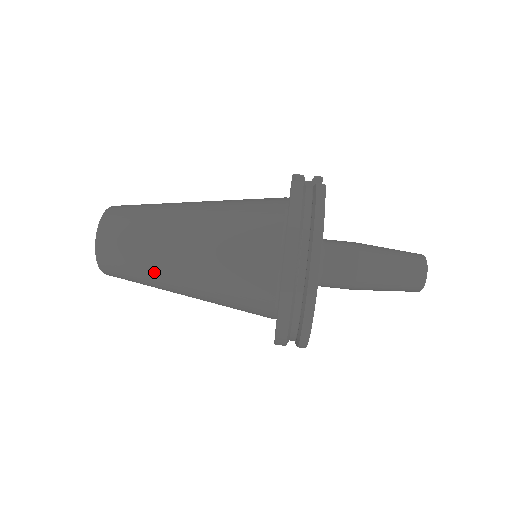
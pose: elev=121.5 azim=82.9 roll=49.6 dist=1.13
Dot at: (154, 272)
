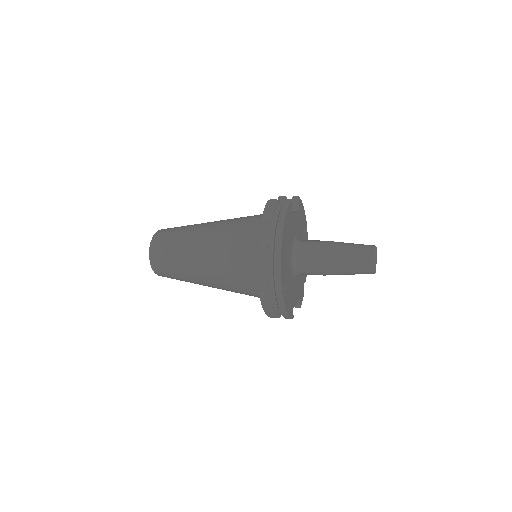
Dot at: (185, 269)
